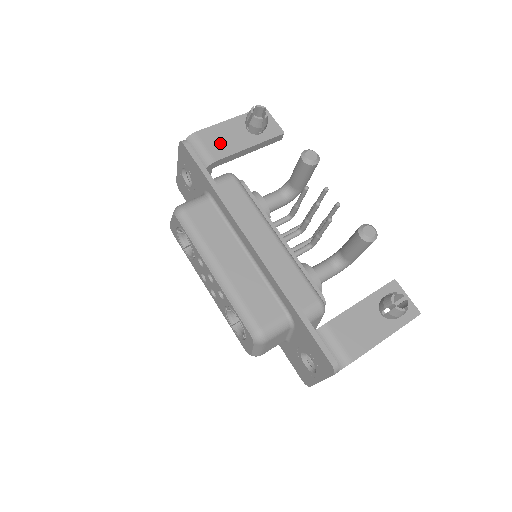
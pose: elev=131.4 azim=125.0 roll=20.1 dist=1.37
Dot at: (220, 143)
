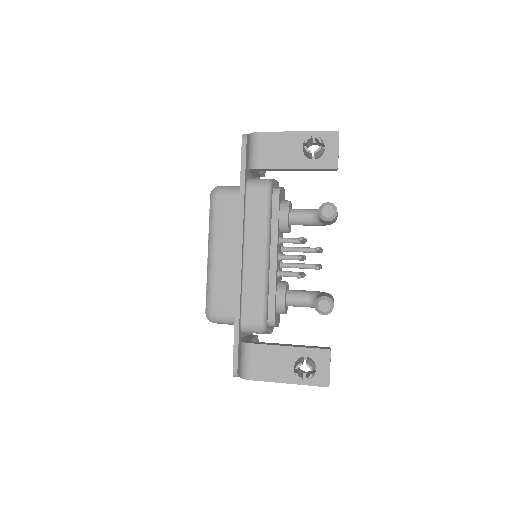
Dot at: (272, 152)
